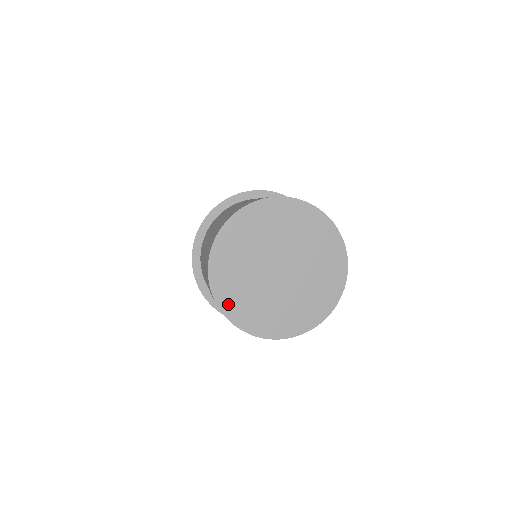
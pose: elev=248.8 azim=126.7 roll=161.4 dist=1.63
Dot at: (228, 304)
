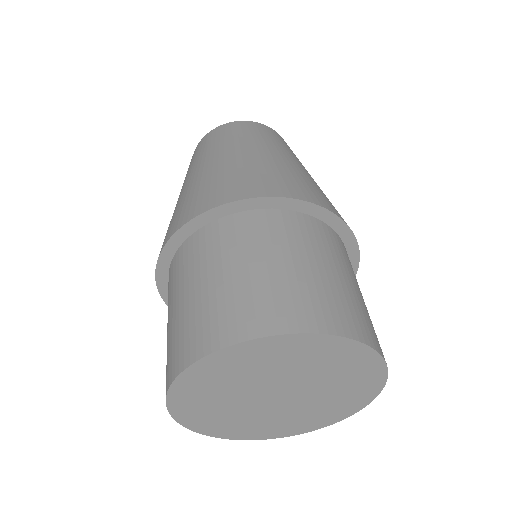
Dot at: (274, 434)
